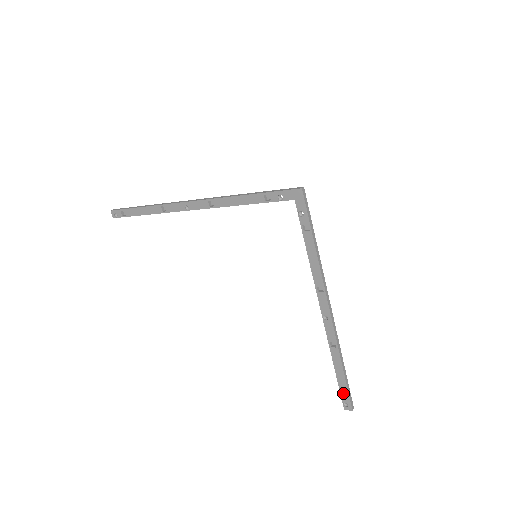
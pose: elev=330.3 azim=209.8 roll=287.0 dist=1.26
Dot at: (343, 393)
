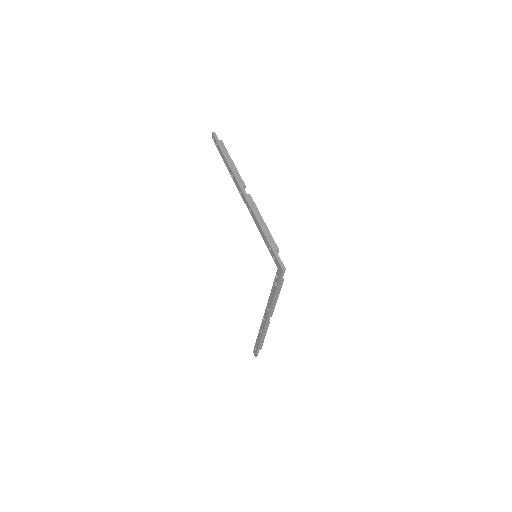
Dot at: occluded
